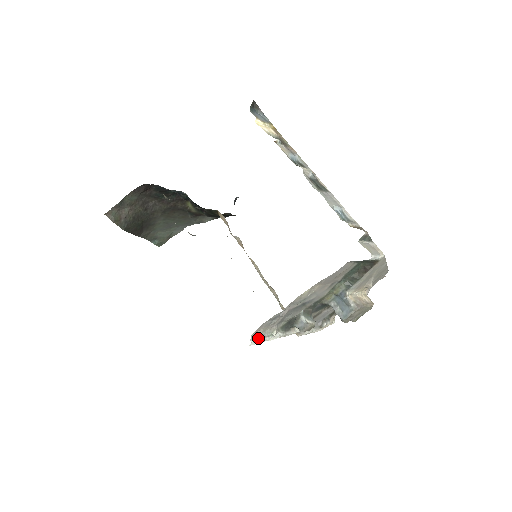
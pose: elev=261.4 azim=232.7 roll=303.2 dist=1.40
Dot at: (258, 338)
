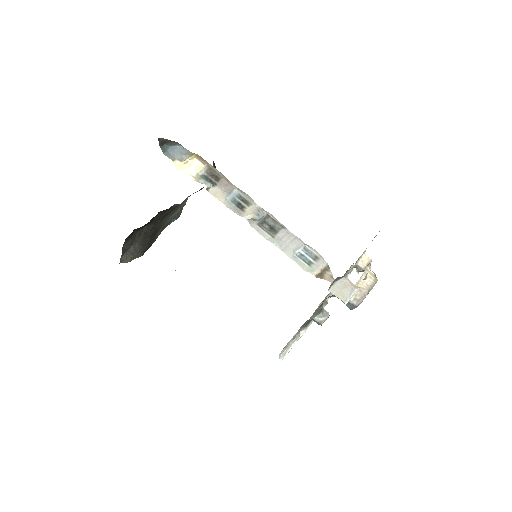
Dot at: (285, 352)
